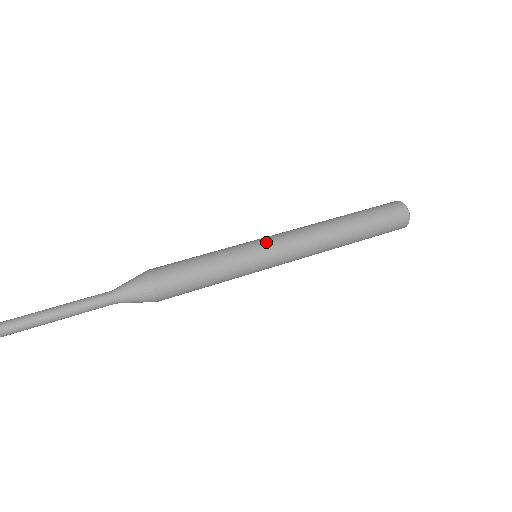
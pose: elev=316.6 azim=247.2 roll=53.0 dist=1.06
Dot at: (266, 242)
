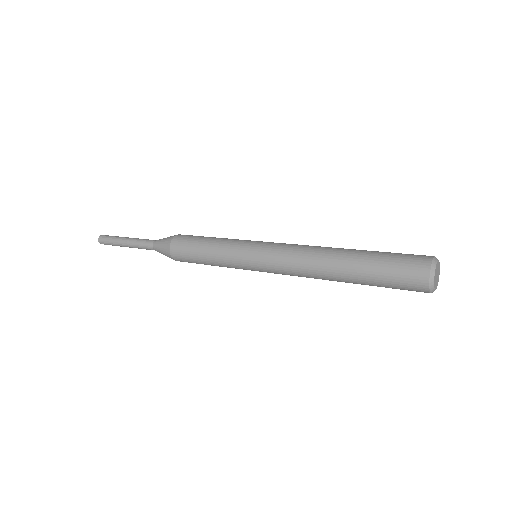
Dot at: (262, 243)
